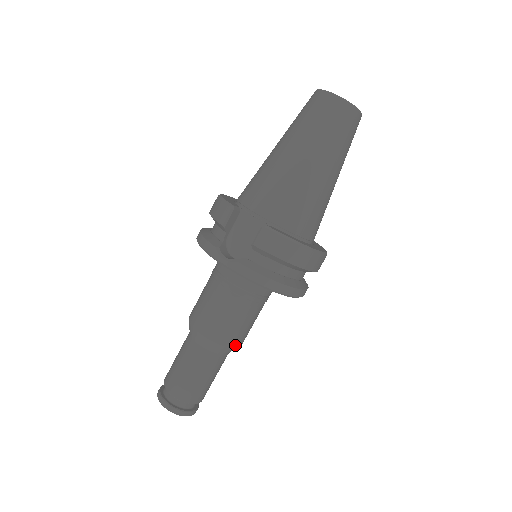
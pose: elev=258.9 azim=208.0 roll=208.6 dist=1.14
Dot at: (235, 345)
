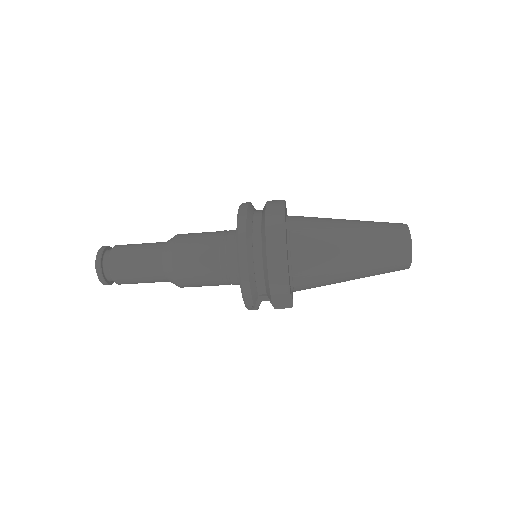
Dot at: occluded
